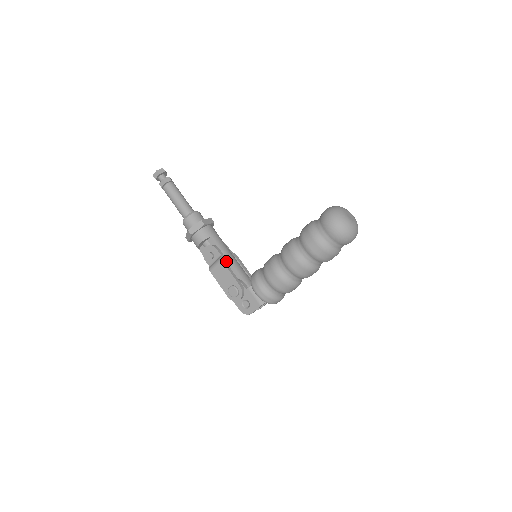
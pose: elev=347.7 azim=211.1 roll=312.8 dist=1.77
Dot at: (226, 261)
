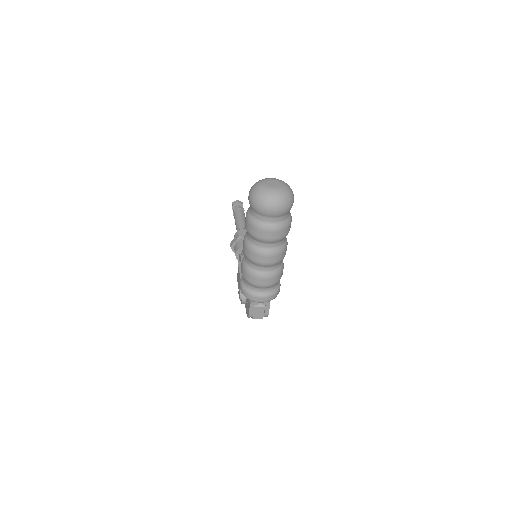
Dot at: occluded
